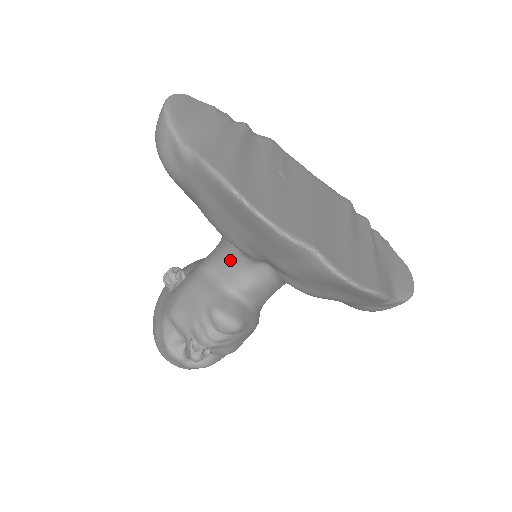
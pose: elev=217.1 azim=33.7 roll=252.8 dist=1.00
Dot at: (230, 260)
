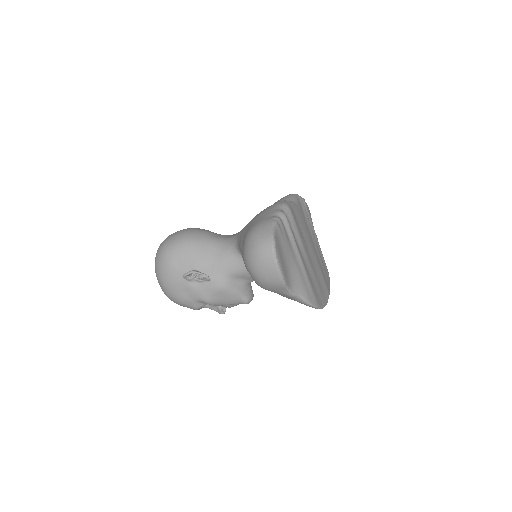
Dot at: occluded
